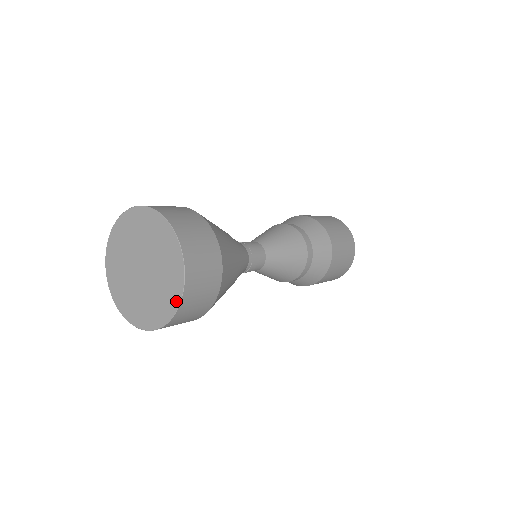
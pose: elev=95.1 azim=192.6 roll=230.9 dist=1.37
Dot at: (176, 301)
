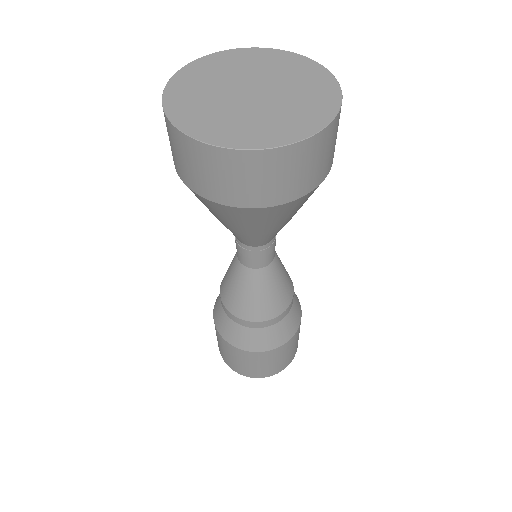
Dot at: (299, 135)
